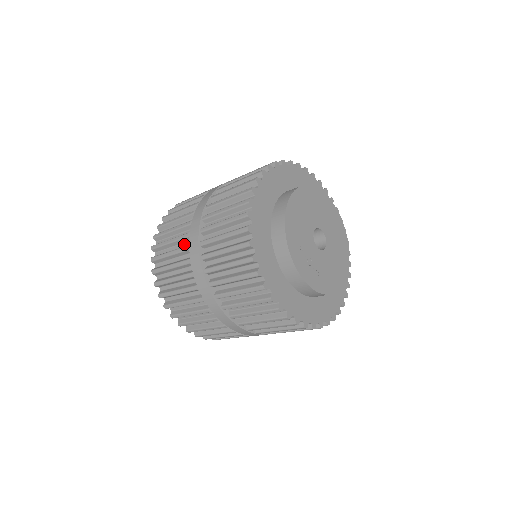
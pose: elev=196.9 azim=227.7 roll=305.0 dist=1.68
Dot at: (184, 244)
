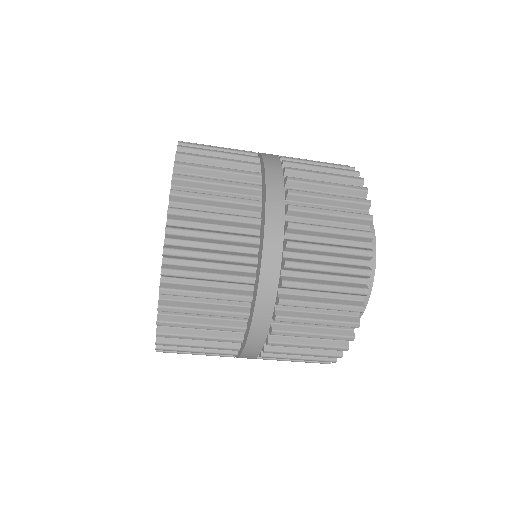
Dot at: occluded
